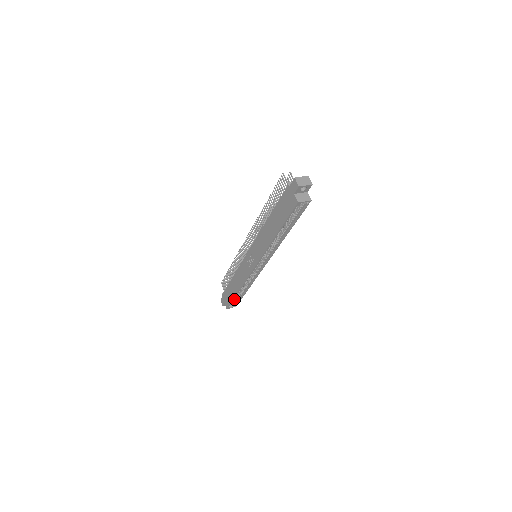
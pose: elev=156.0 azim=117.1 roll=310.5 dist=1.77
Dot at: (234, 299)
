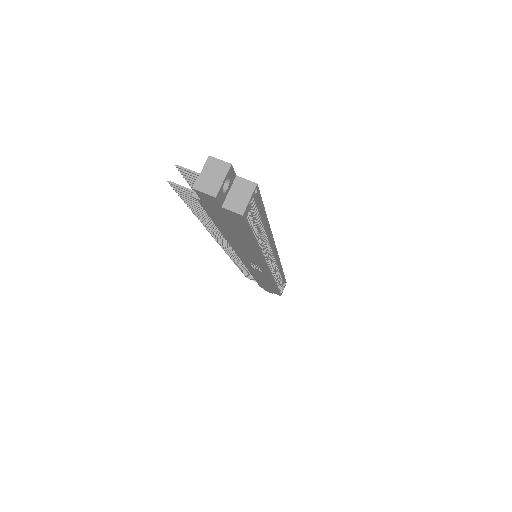
Dot at: (278, 287)
